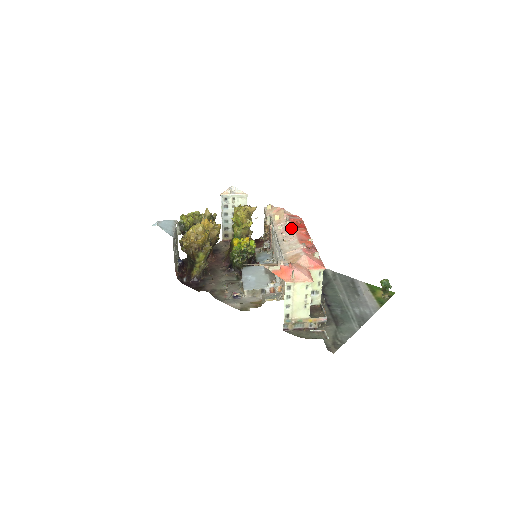
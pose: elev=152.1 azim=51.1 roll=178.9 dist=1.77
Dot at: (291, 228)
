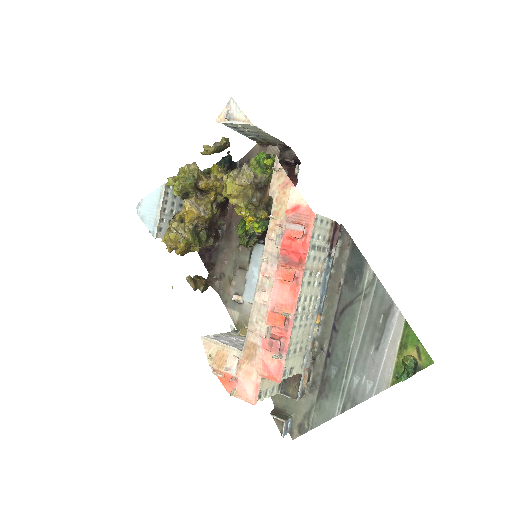
Dot at: (273, 269)
